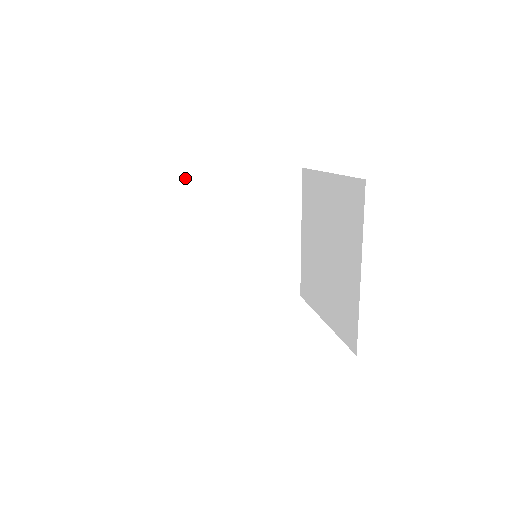
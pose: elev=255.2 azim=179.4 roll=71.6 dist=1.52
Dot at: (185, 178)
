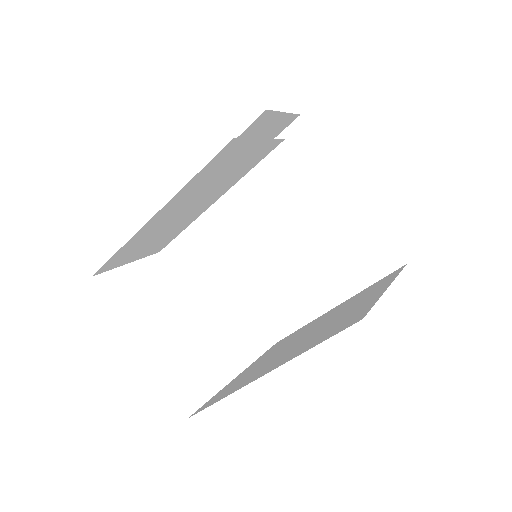
Dot at: (246, 144)
